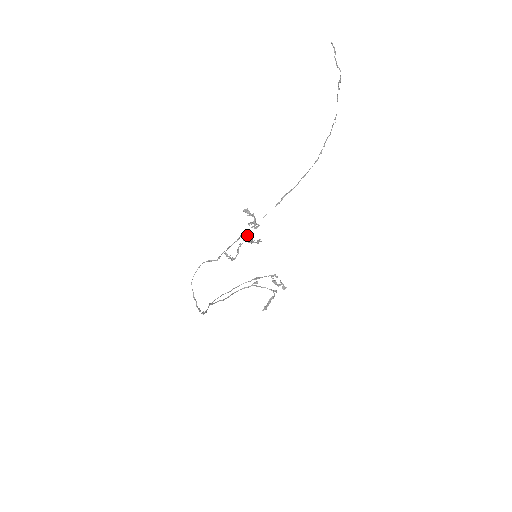
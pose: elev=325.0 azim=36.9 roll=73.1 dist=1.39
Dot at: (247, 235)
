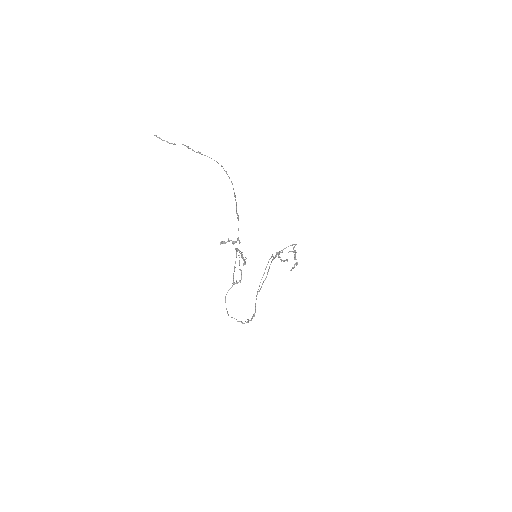
Dot at: occluded
